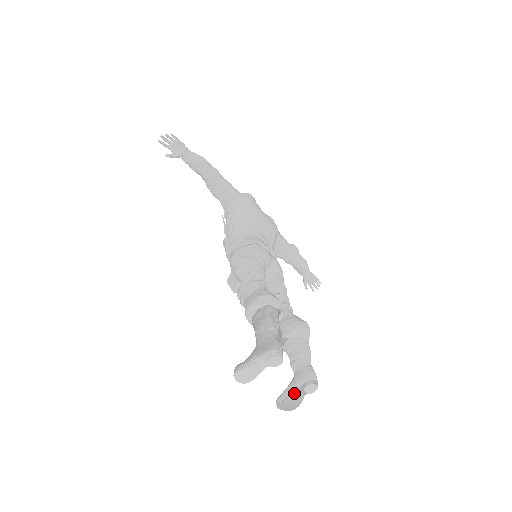
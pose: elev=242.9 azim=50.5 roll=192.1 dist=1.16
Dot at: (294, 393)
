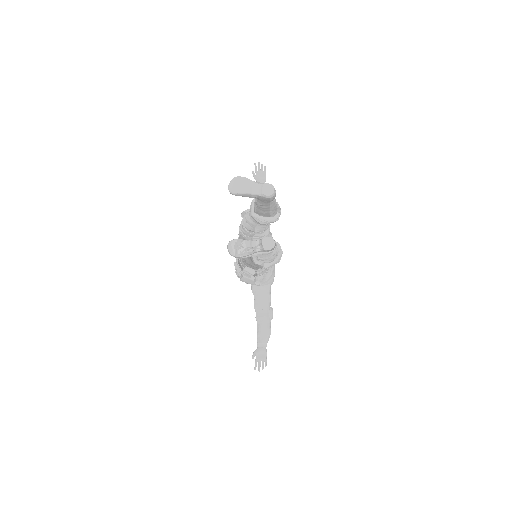
Dot at: (252, 240)
